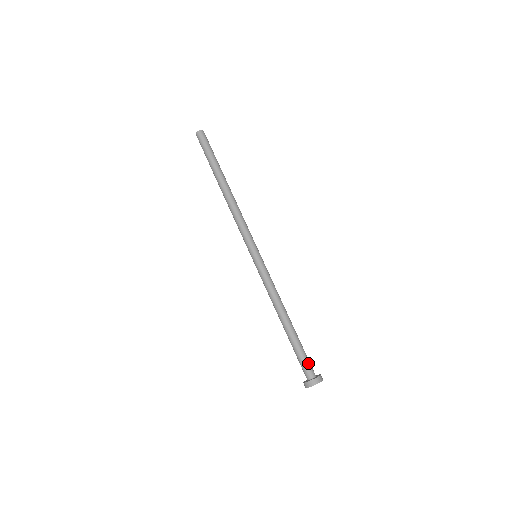
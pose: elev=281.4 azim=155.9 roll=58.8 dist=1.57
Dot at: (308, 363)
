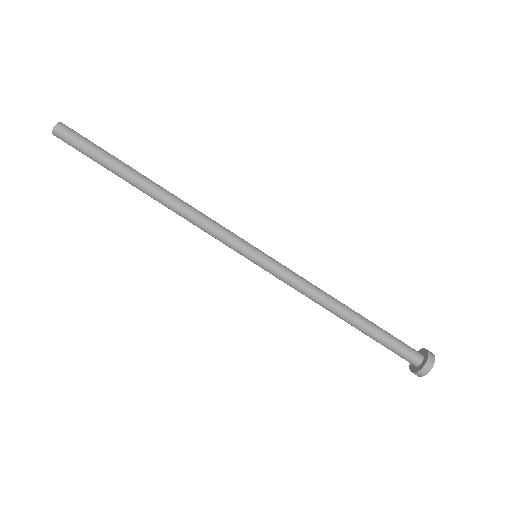
Dot at: (405, 346)
